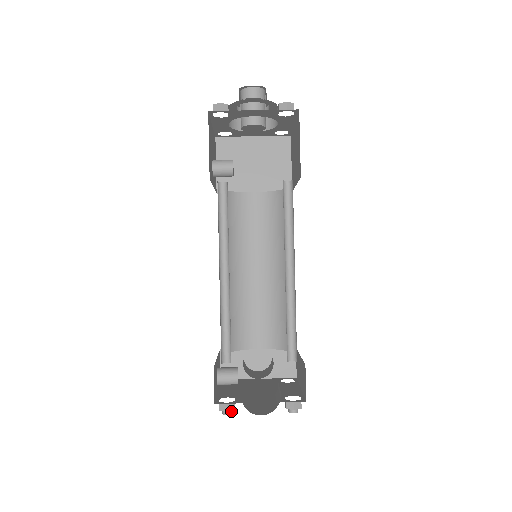
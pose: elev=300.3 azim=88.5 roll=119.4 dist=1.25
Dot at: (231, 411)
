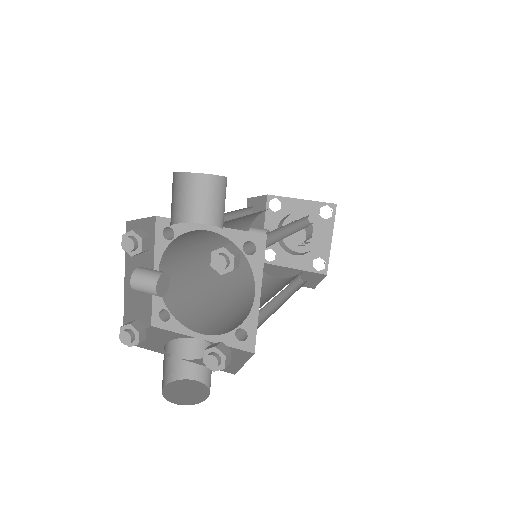
Dot at: (136, 240)
